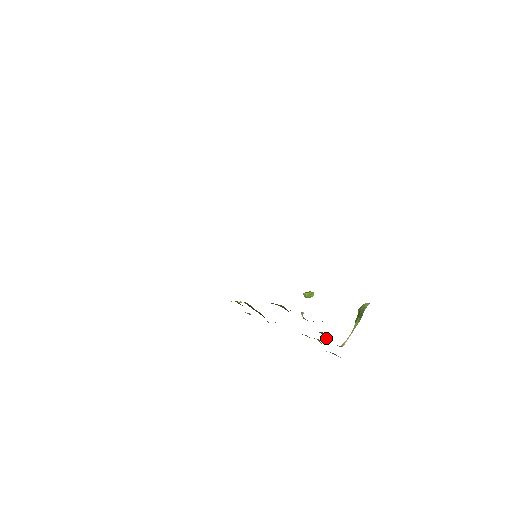
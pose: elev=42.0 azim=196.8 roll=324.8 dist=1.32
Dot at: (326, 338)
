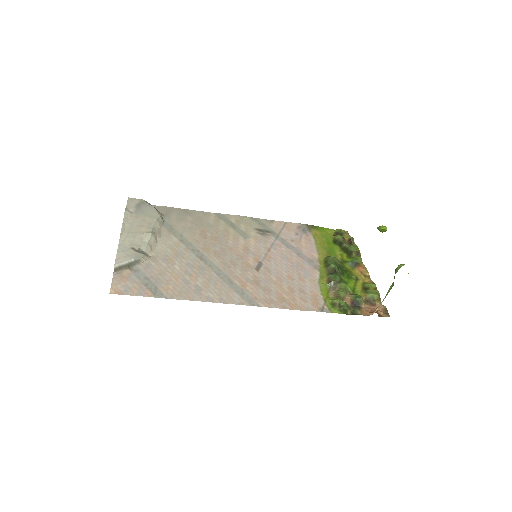
Dot at: (357, 305)
